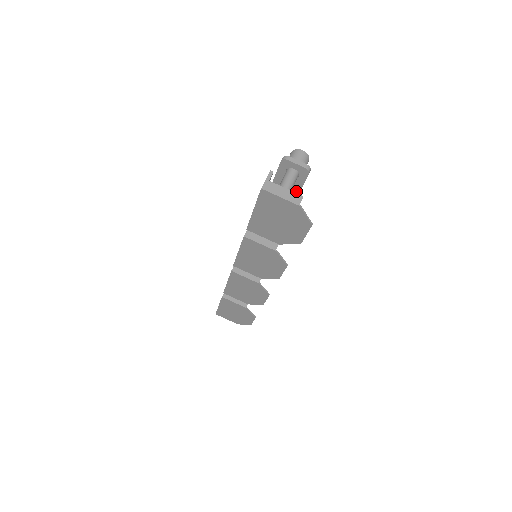
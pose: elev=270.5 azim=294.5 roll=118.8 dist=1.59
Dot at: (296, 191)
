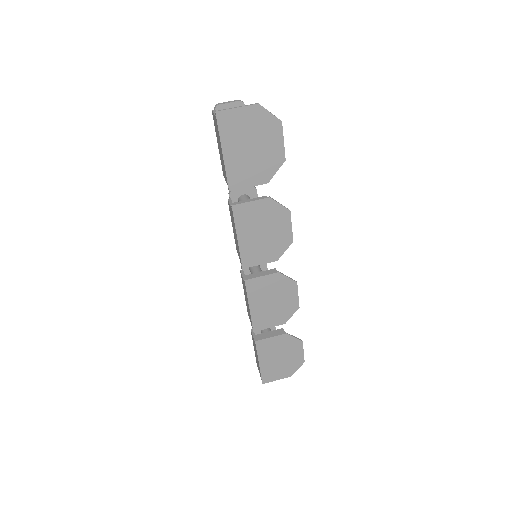
Dot at: occluded
